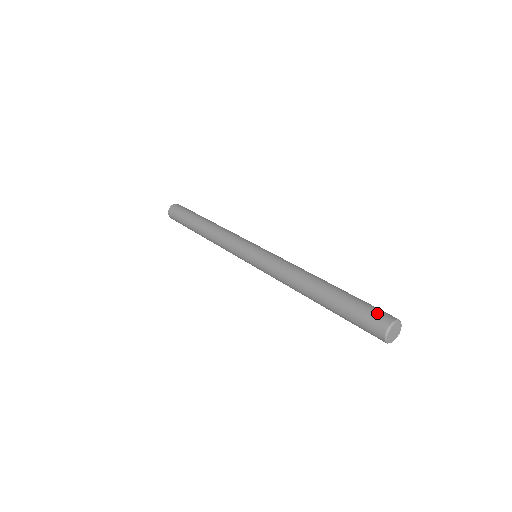
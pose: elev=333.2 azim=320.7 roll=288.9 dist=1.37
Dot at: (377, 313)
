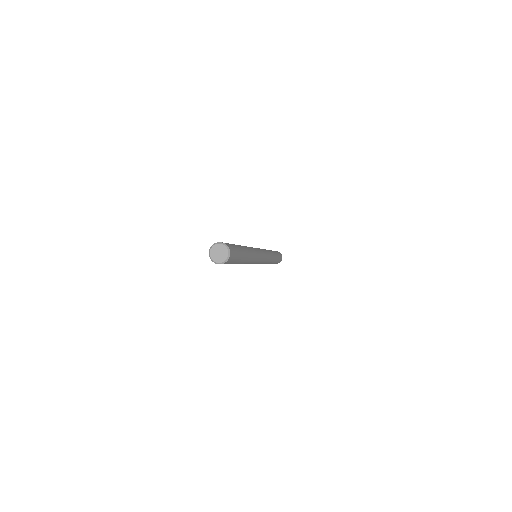
Dot at: occluded
